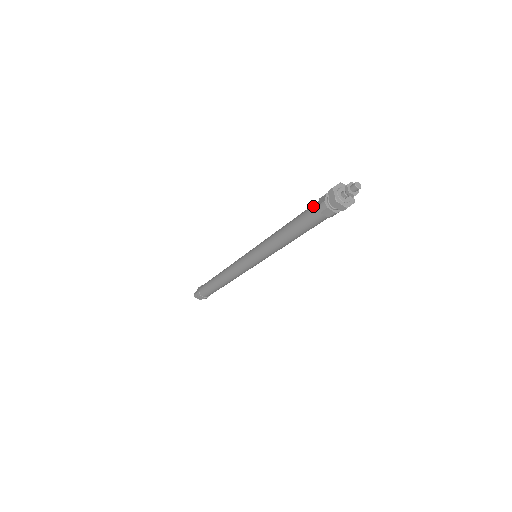
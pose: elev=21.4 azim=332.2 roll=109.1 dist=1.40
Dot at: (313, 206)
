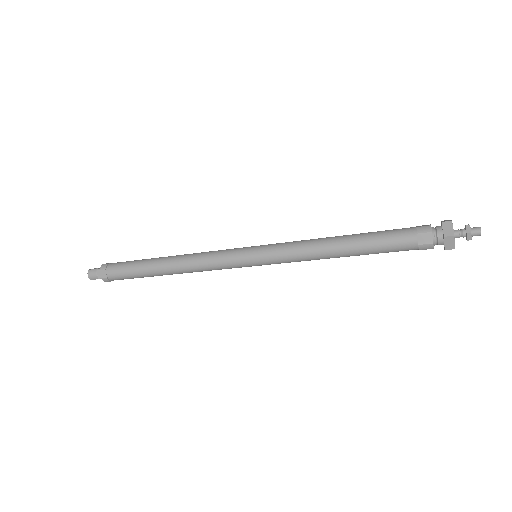
Dot at: (407, 241)
